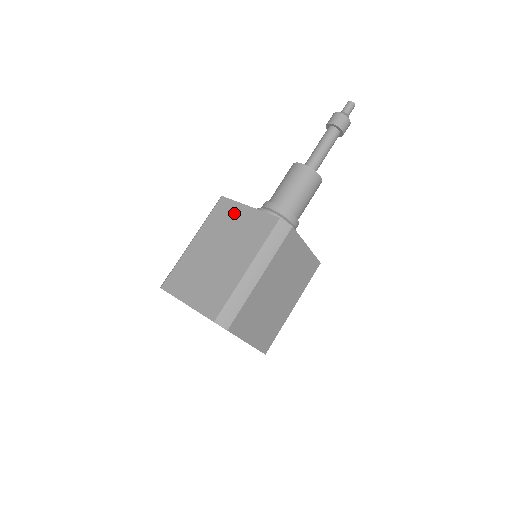
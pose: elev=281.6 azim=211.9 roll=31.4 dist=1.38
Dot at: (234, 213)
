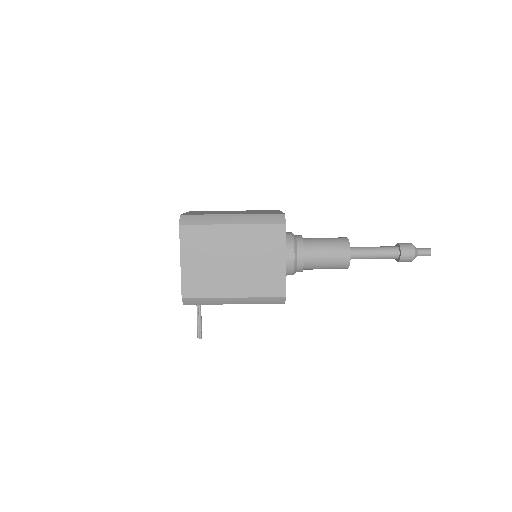
Dot at: (271, 211)
